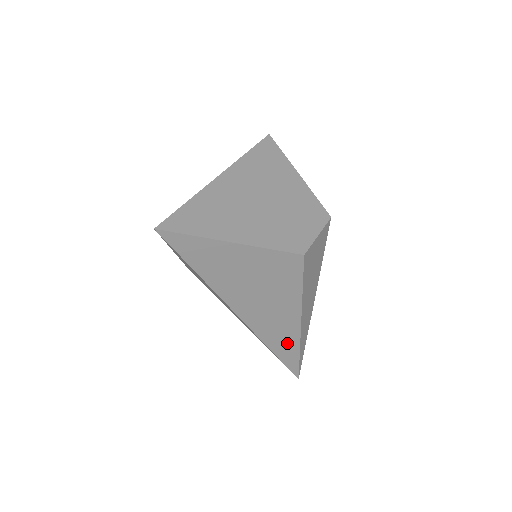
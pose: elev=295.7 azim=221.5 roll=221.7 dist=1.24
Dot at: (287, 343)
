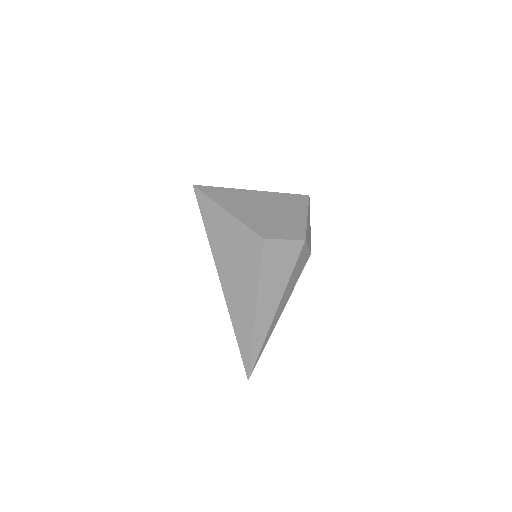
Dot at: (245, 328)
